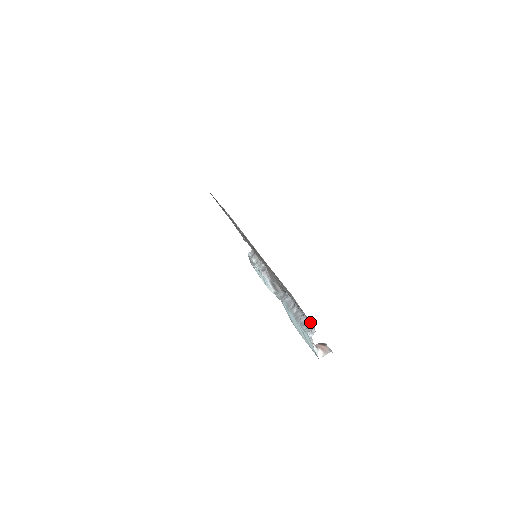
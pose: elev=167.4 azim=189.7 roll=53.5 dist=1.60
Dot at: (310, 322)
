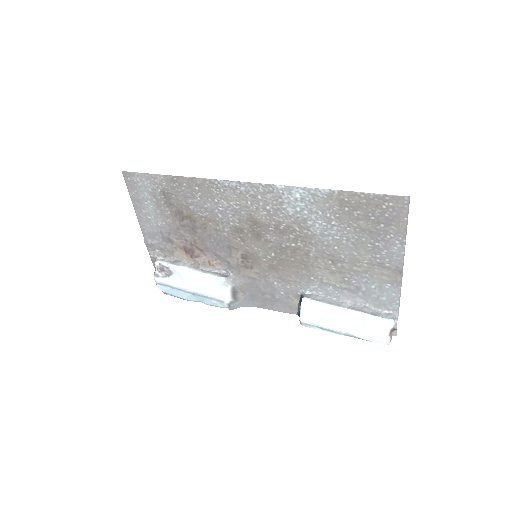
Dot at: (389, 310)
